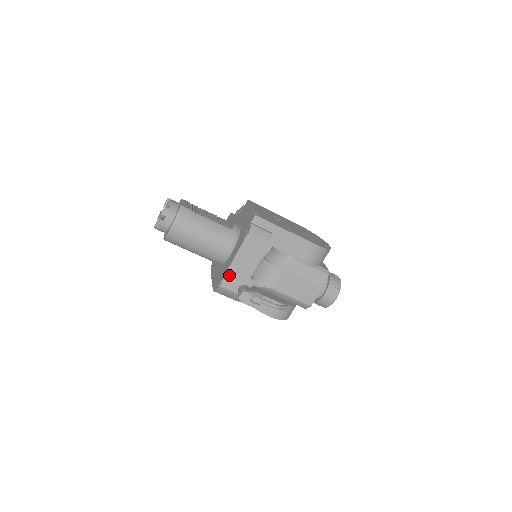
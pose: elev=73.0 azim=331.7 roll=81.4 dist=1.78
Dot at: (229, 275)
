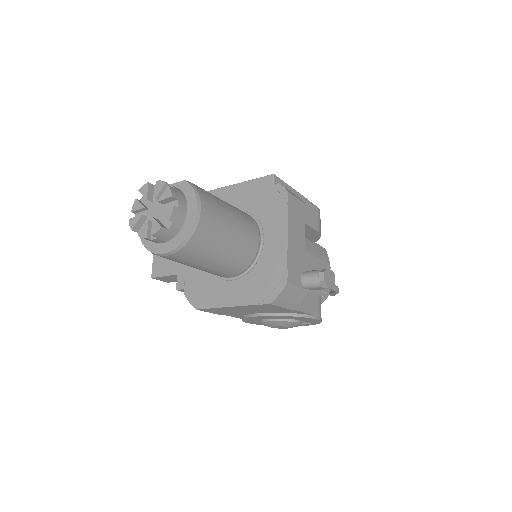
Dot at: (290, 262)
